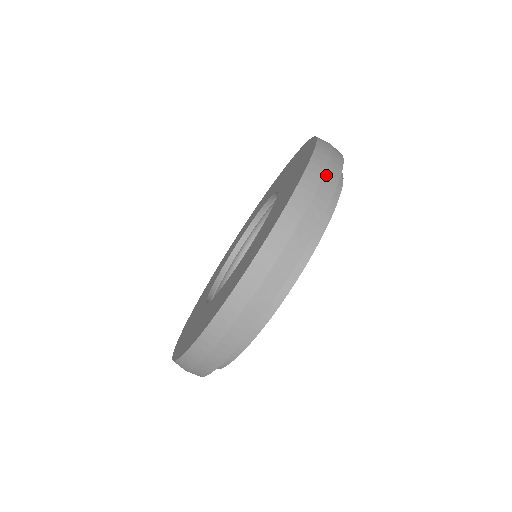
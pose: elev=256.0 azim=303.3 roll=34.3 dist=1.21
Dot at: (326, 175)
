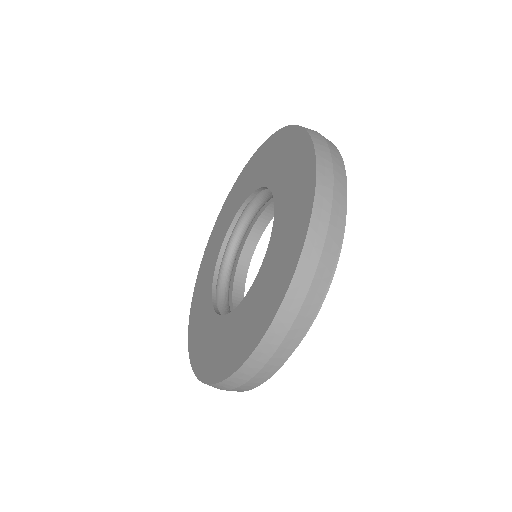
Dot at: (335, 167)
